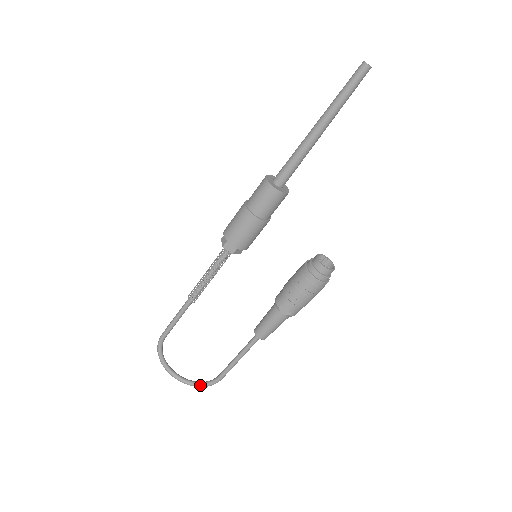
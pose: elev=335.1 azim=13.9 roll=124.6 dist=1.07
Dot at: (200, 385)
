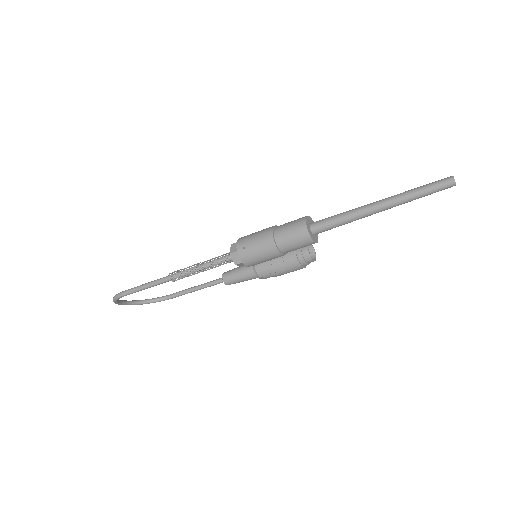
Dot at: occluded
